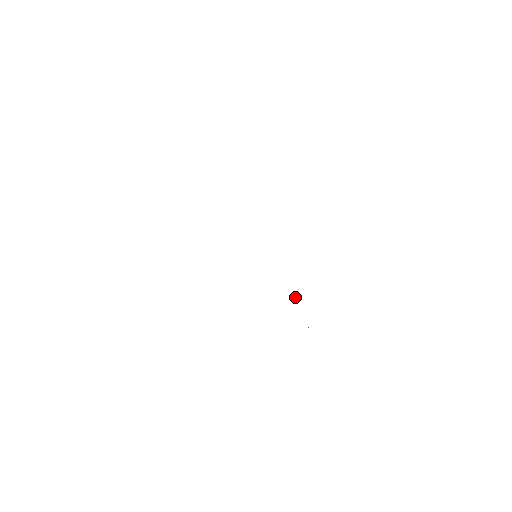
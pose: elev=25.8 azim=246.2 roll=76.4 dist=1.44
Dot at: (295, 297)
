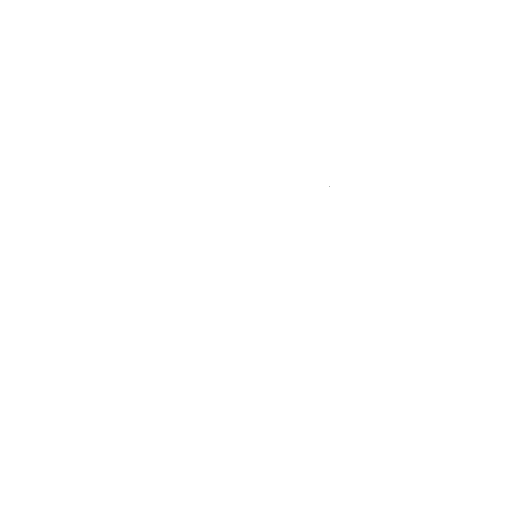
Dot at: occluded
